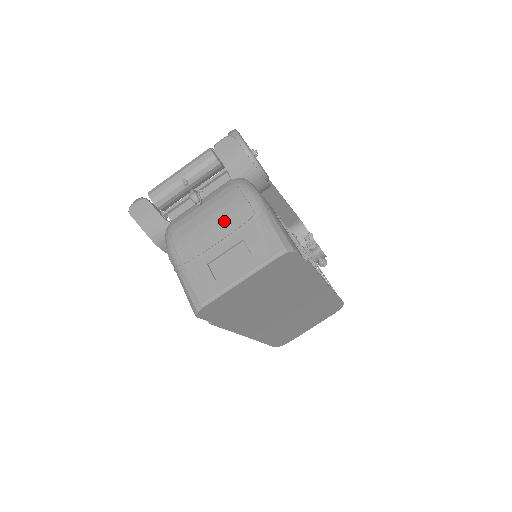
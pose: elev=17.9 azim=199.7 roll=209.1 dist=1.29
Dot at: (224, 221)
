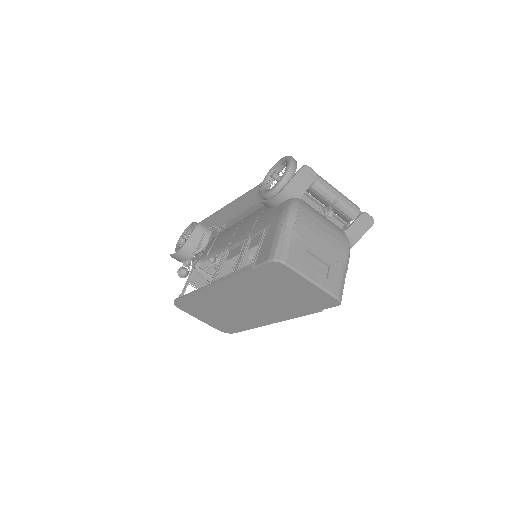
Dot at: (330, 245)
